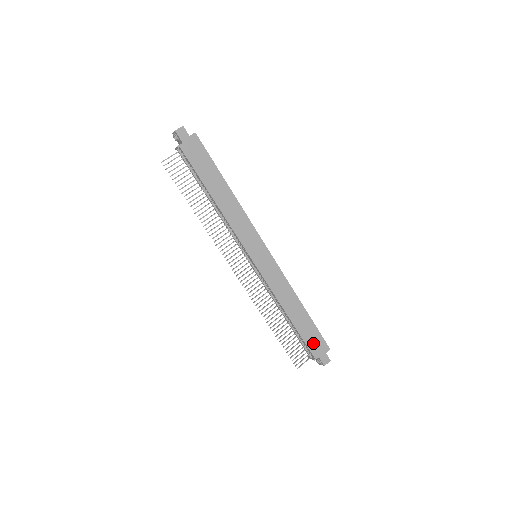
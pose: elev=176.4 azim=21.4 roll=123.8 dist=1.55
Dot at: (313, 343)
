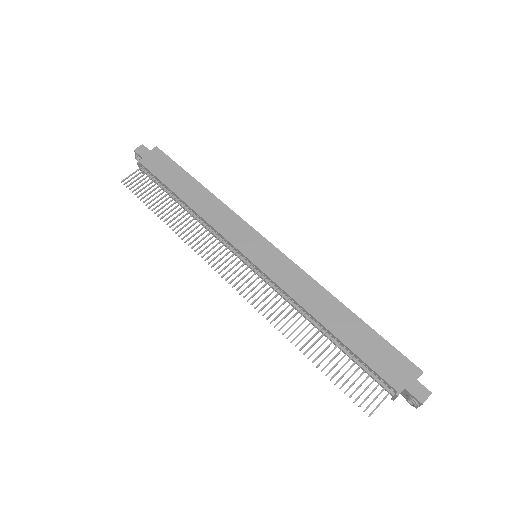
Dot at: (384, 364)
